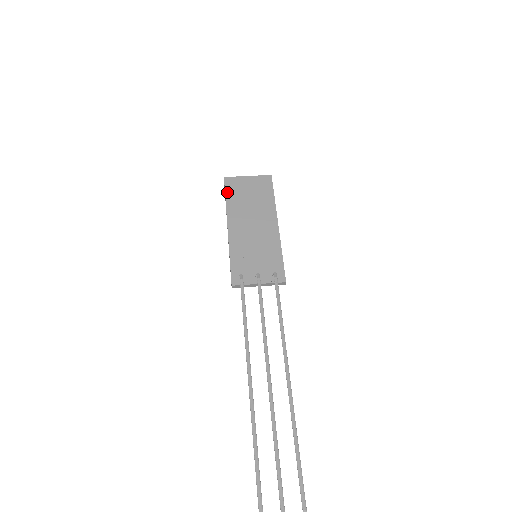
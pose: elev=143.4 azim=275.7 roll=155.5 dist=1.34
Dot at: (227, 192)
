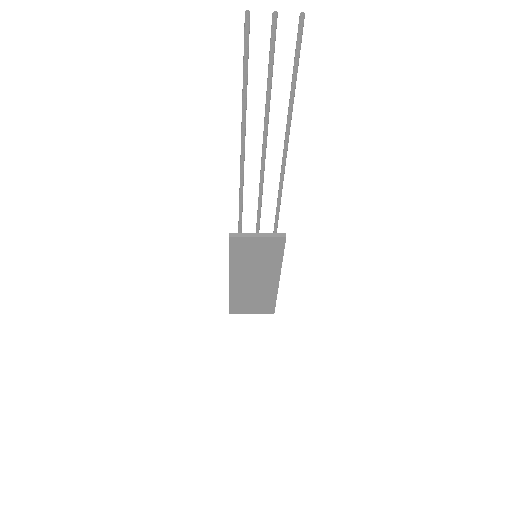
Dot at: occluded
